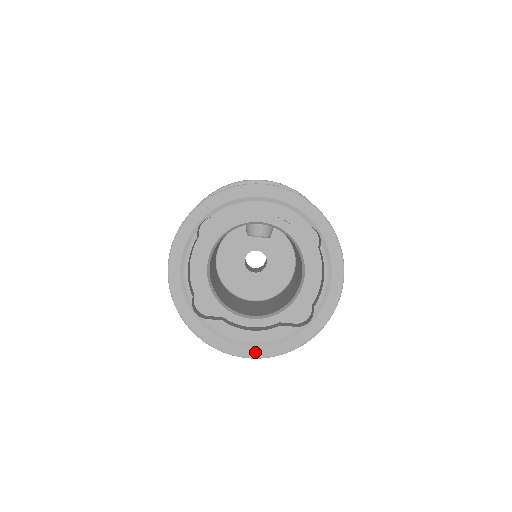
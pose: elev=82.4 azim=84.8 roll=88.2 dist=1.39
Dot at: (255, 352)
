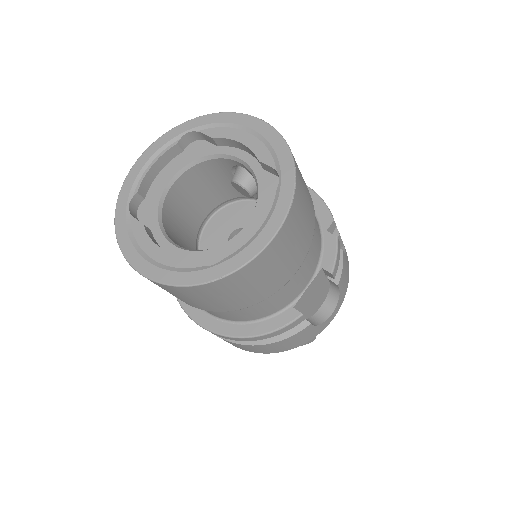
Dot at: (147, 268)
